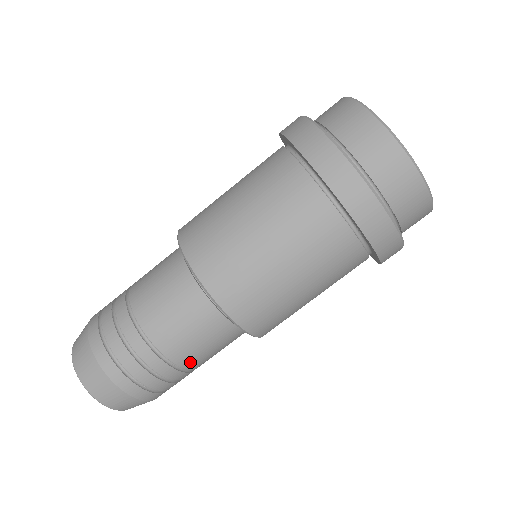
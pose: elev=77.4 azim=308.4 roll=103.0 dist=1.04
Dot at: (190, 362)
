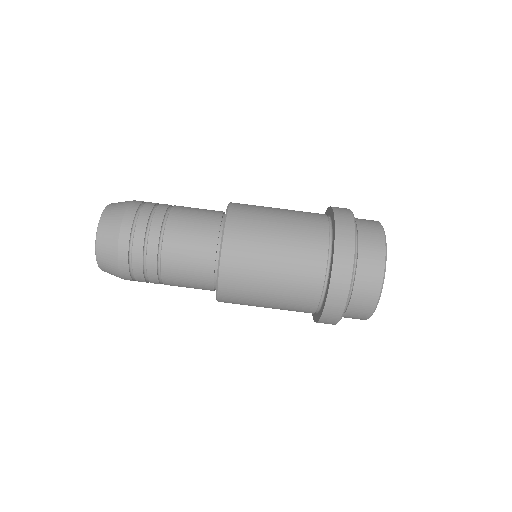
Dot at: (168, 265)
